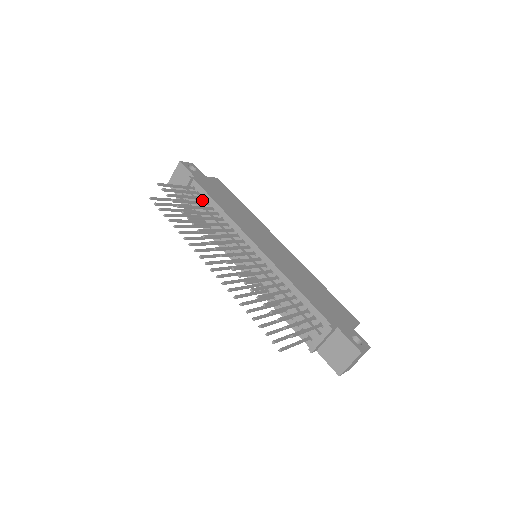
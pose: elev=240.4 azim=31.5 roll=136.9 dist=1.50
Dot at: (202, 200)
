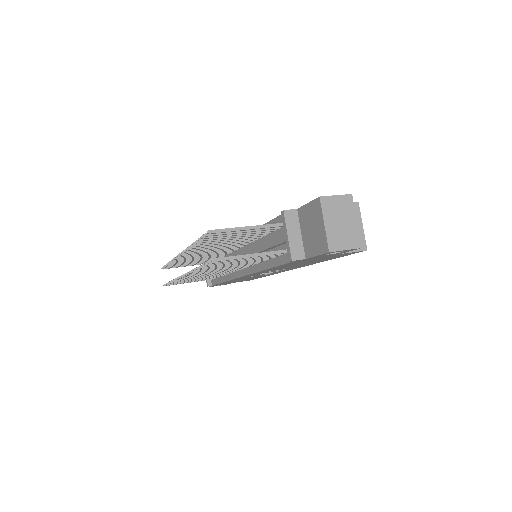
Dot at: occluded
